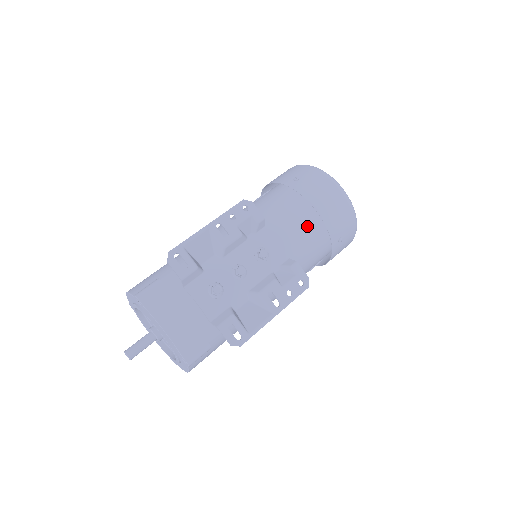
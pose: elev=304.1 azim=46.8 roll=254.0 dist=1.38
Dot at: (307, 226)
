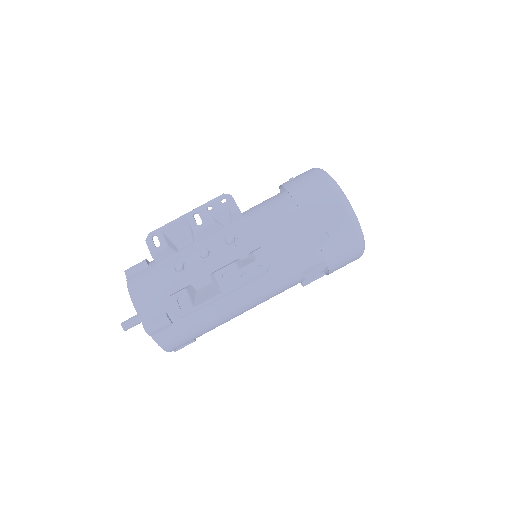
Dot at: (287, 218)
